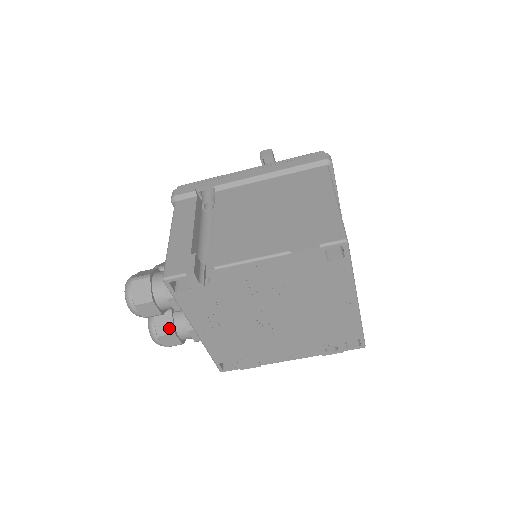
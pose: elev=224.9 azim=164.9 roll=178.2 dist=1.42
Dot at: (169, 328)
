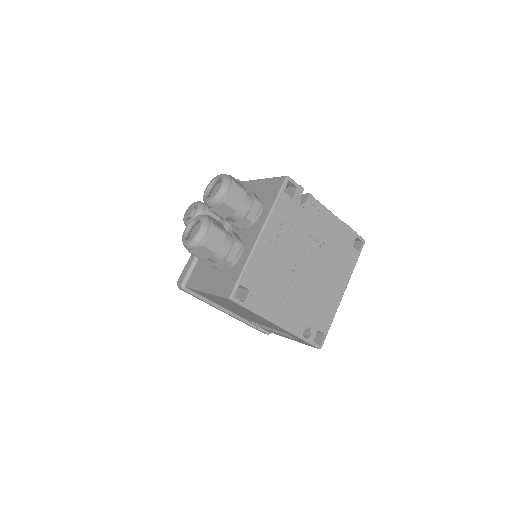
Dot at: (223, 228)
